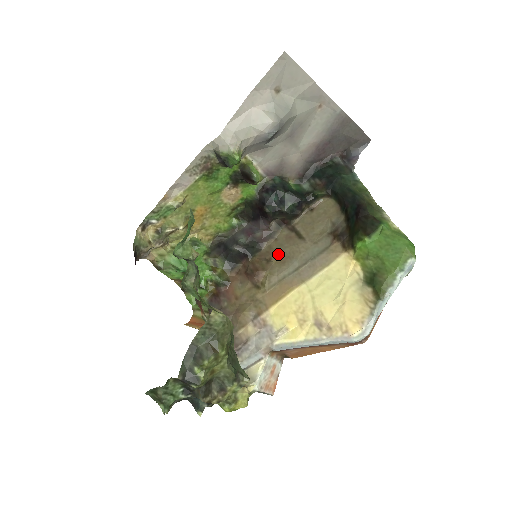
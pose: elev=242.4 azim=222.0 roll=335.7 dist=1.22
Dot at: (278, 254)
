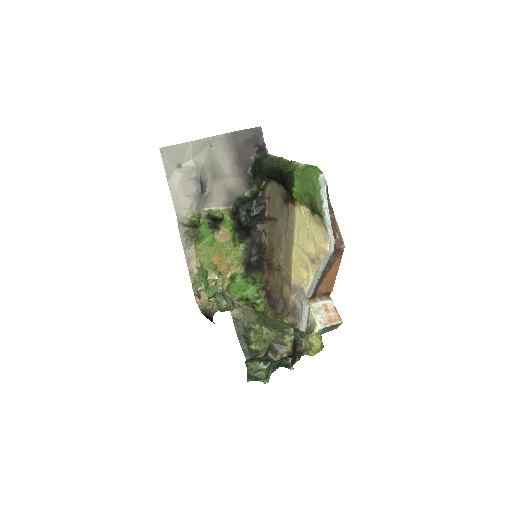
Dot at: (274, 241)
